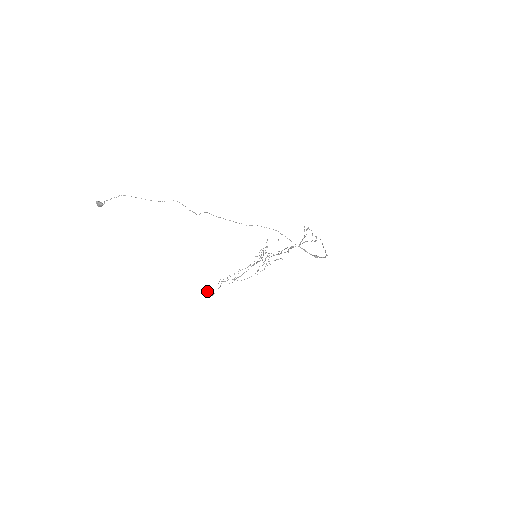
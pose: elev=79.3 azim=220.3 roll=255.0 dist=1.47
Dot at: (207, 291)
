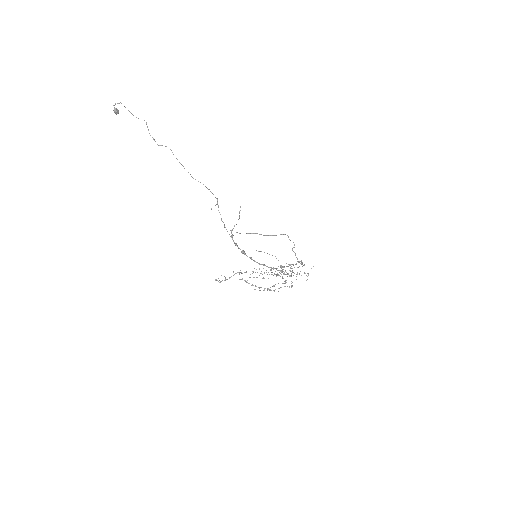
Dot at: occluded
